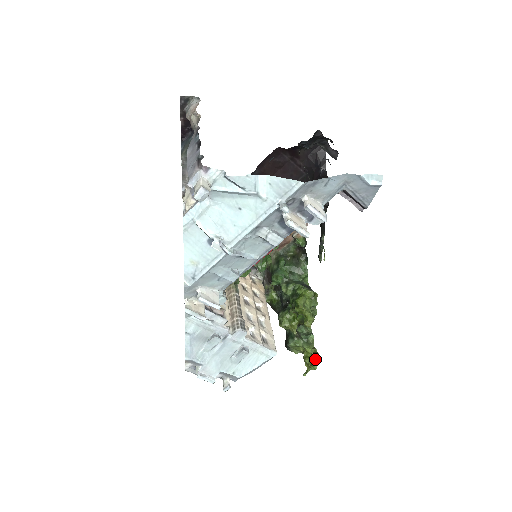
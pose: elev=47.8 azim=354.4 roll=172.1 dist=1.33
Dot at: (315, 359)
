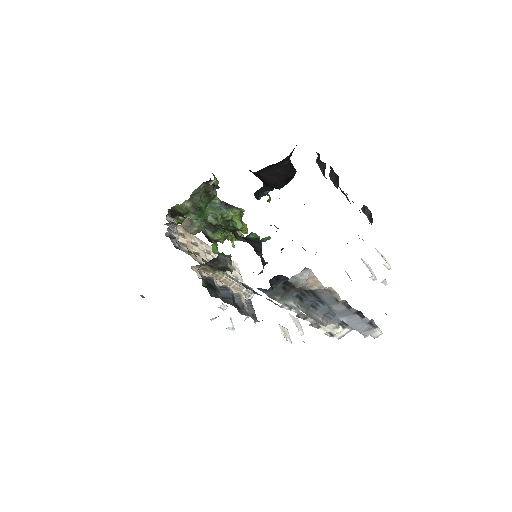
Dot at: occluded
